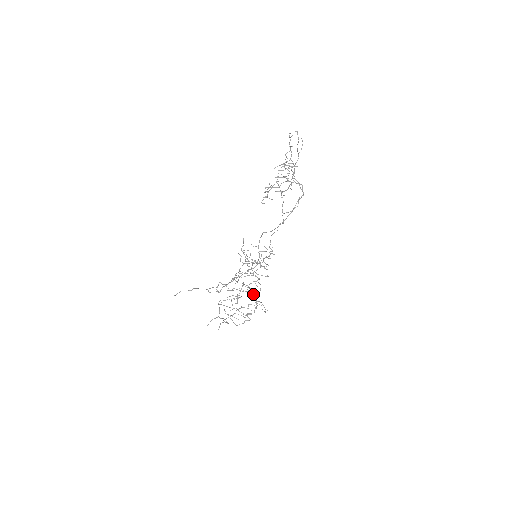
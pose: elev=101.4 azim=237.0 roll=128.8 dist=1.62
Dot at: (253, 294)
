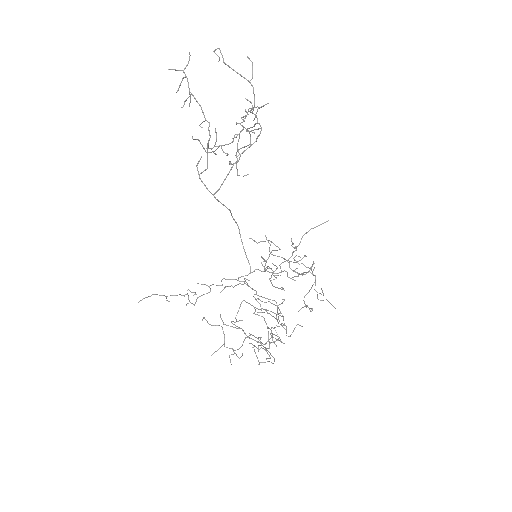
Dot at: (276, 318)
